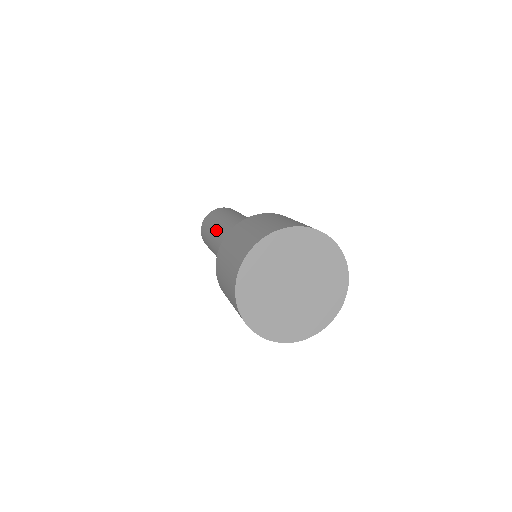
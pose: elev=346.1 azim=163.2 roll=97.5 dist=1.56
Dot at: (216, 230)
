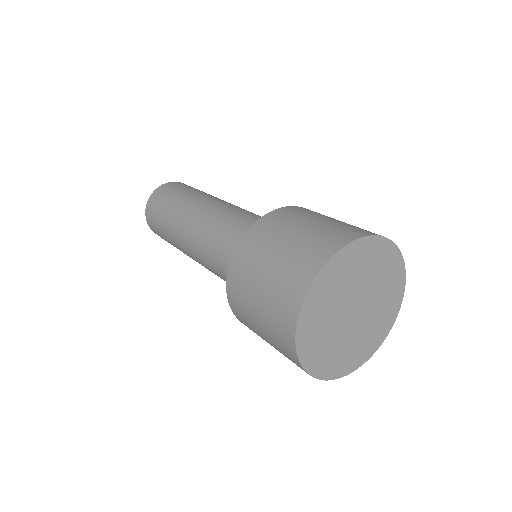
Dot at: (209, 199)
